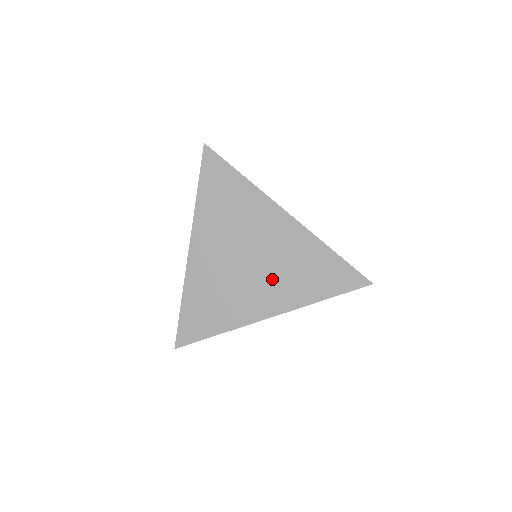
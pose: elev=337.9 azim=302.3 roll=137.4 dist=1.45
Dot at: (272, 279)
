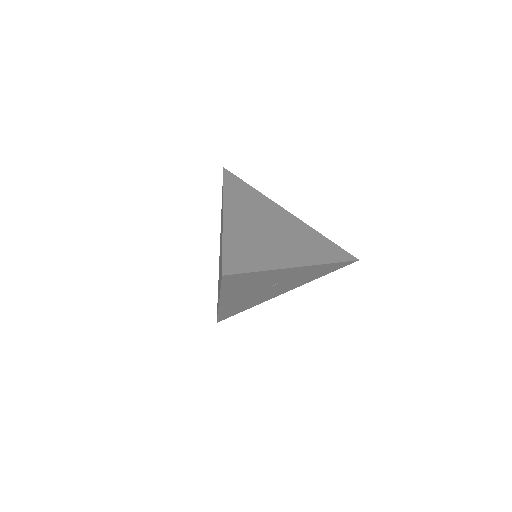
Dot at: (294, 244)
